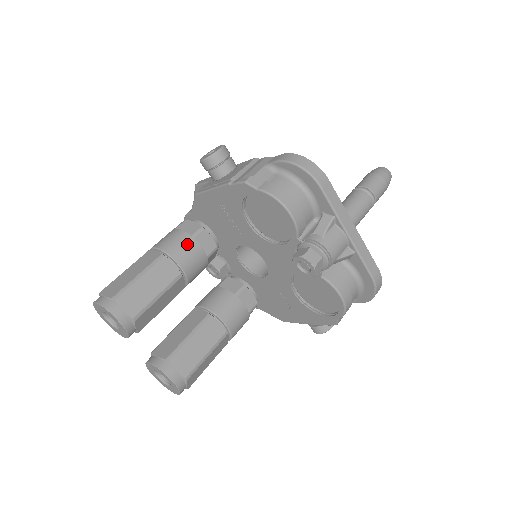
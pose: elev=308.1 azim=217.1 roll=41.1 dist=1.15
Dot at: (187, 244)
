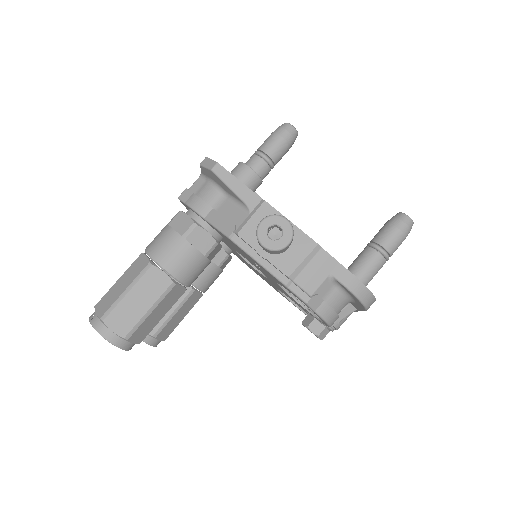
Dot at: (199, 266)
